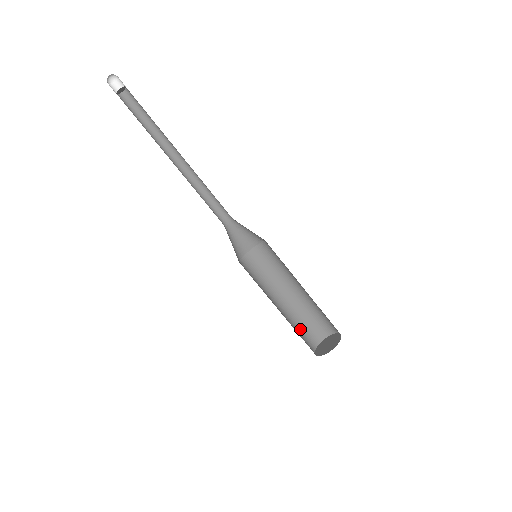
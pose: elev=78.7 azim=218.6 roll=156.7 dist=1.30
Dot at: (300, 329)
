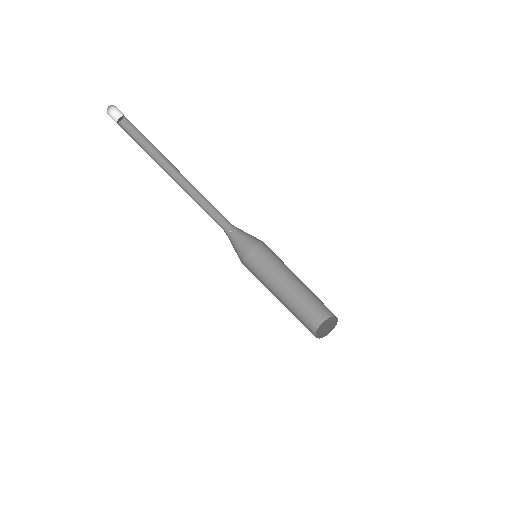
Dot at: (301, 316)
